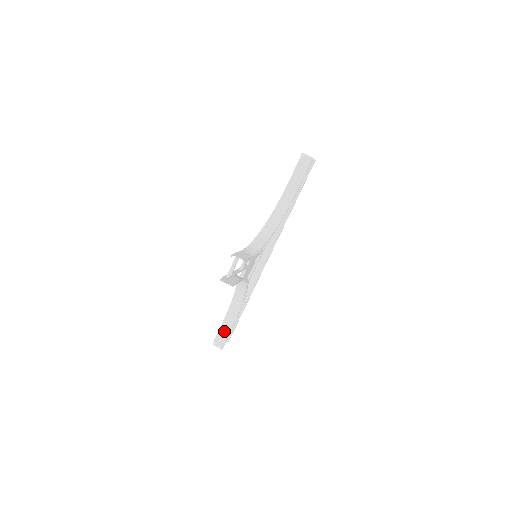
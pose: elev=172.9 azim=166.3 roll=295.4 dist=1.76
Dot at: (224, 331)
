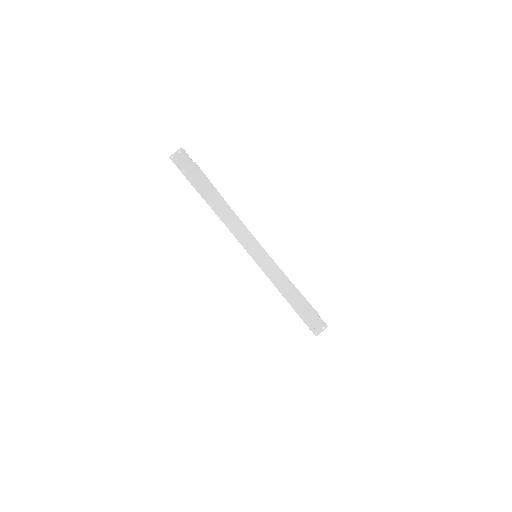
Dot at: occluded
